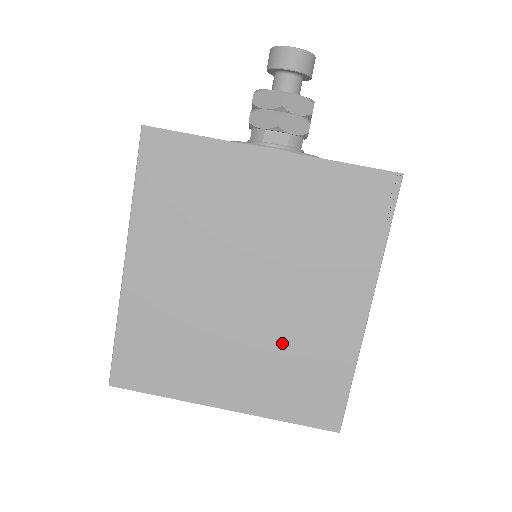
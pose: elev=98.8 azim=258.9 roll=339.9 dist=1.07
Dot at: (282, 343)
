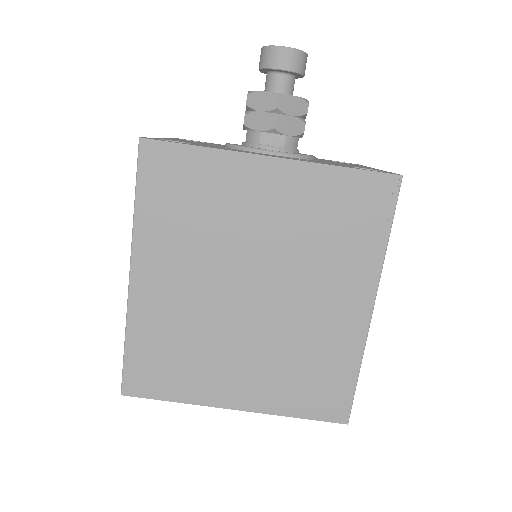
Dot at: (290, 344)
